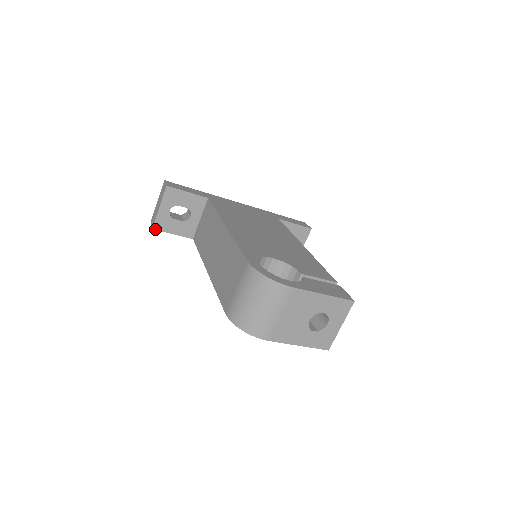
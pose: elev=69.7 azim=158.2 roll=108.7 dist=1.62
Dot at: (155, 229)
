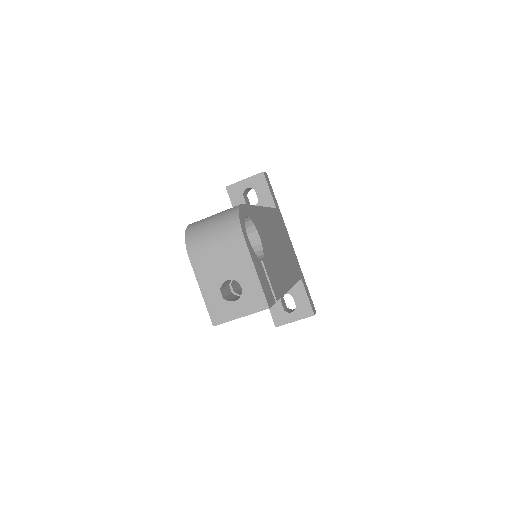
Dot at: (227, 189)
